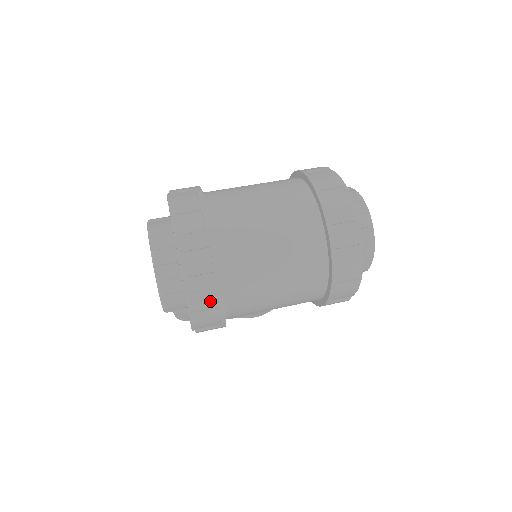
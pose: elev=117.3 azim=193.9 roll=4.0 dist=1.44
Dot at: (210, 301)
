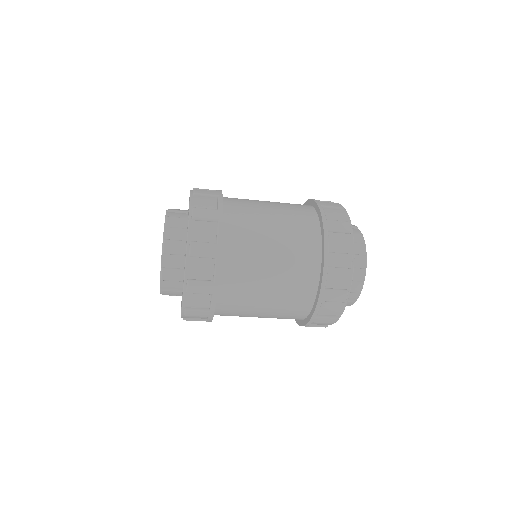
Dot at: (200, 317)
